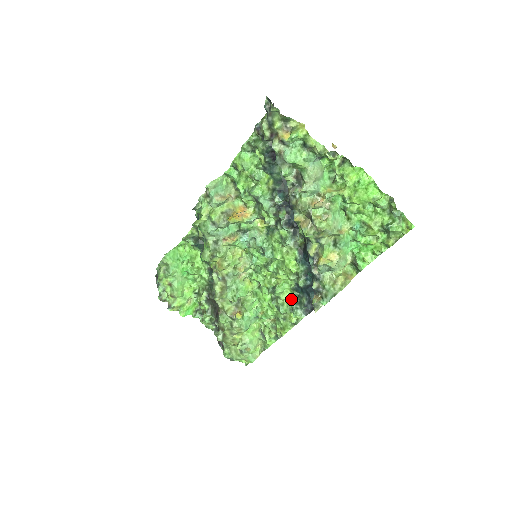
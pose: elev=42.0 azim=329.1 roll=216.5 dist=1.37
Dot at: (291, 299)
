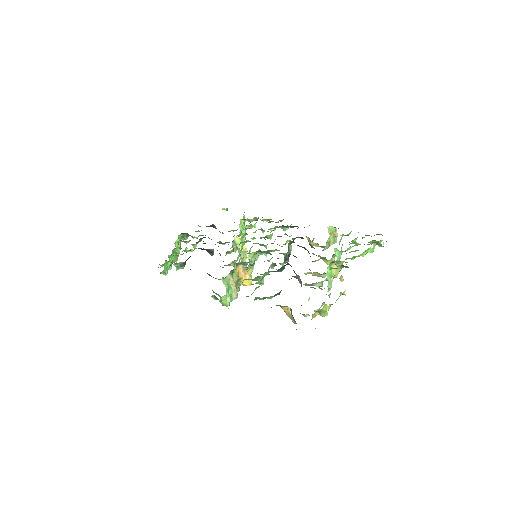
Dot at: occluded
